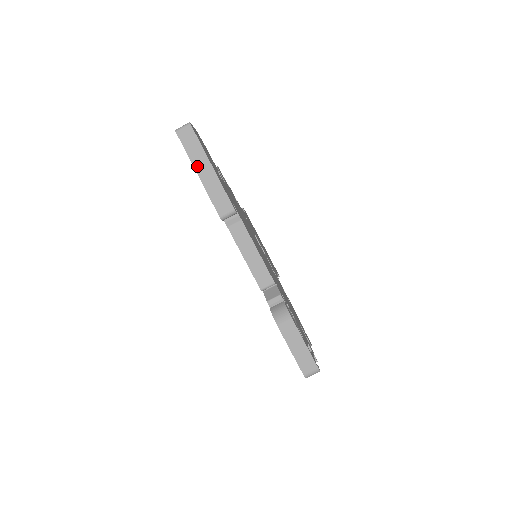
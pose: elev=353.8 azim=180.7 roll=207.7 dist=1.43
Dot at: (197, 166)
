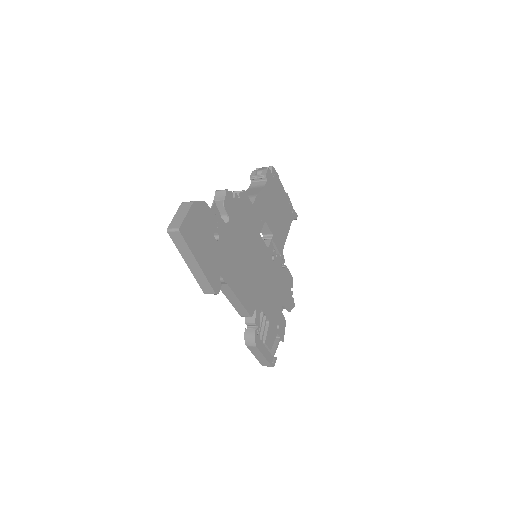
Dot at: (186, 260)
